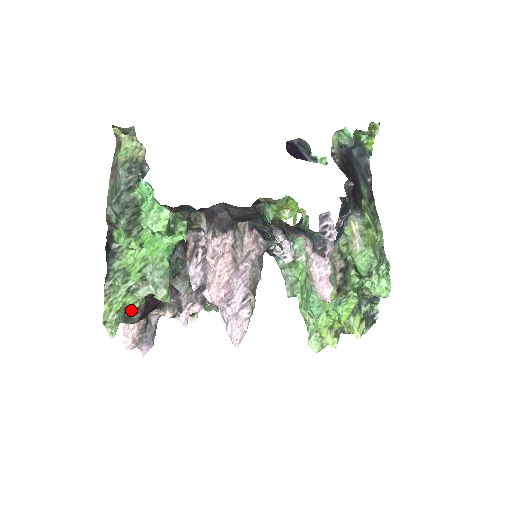
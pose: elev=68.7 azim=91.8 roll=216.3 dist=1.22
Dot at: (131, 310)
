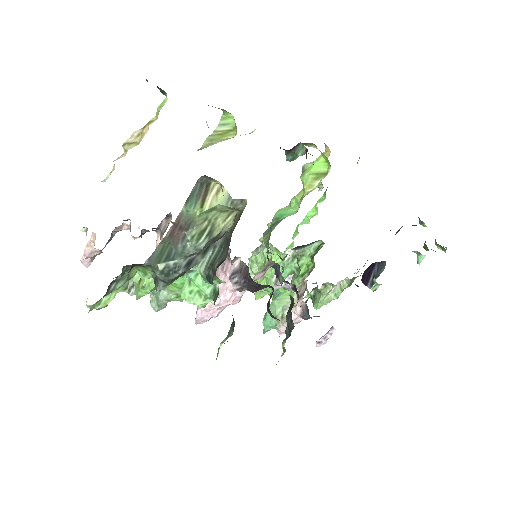
Dot at: occluded
